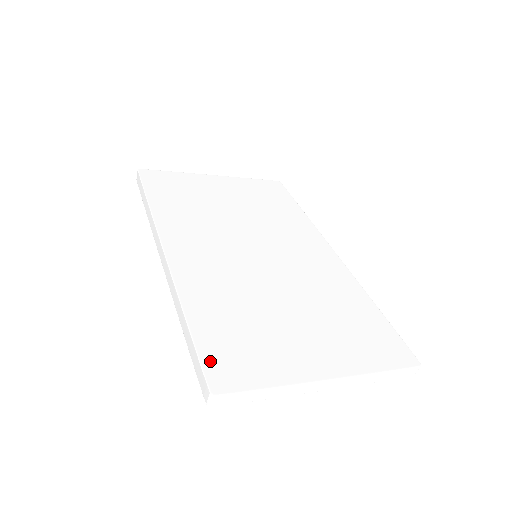
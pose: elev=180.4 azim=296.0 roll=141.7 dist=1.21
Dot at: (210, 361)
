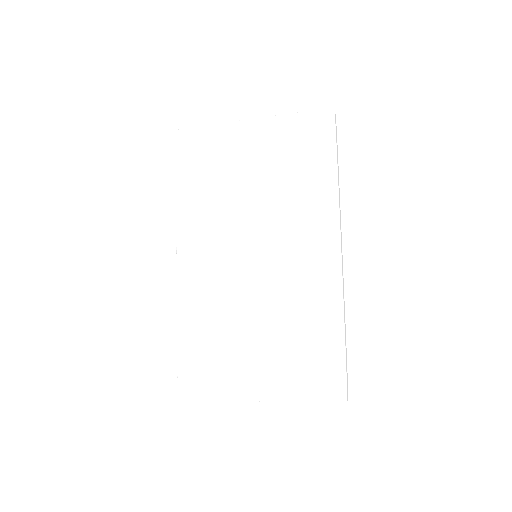
Dot at: (183, 372)
